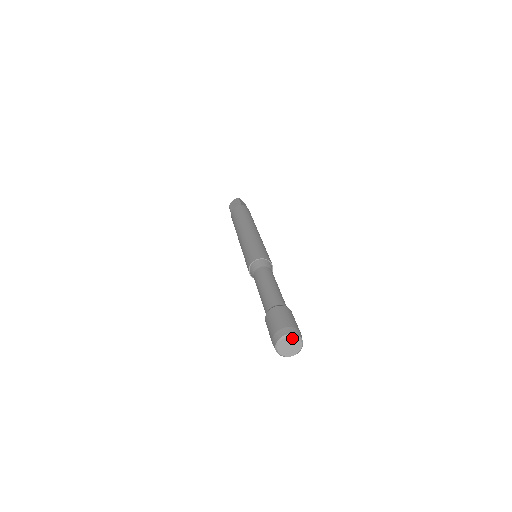
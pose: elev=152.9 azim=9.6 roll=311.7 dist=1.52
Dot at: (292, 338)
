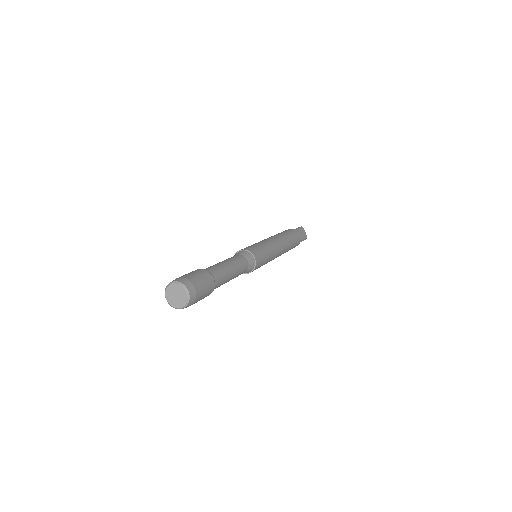
Dot at: (181, 287)
